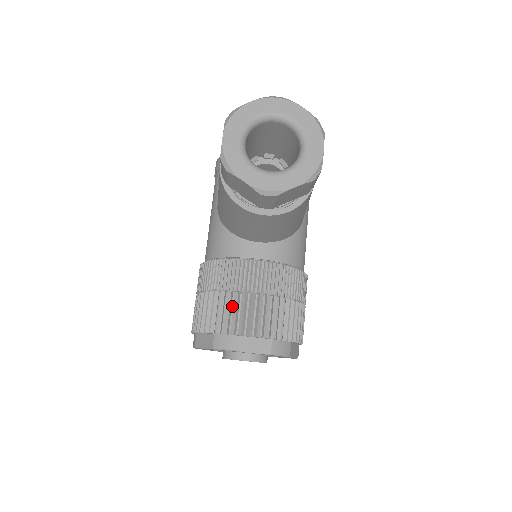
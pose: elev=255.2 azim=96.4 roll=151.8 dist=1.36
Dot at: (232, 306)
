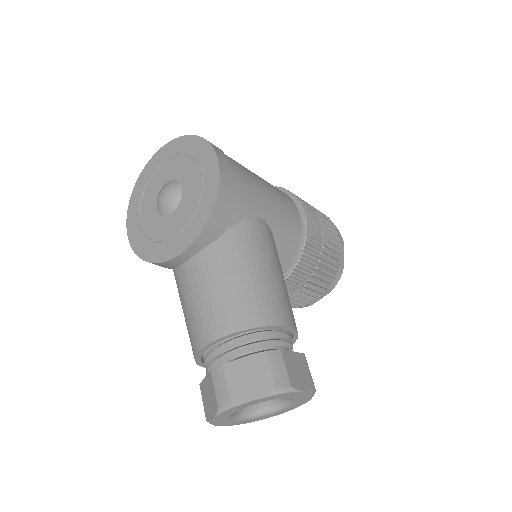
Dot at: occluded
